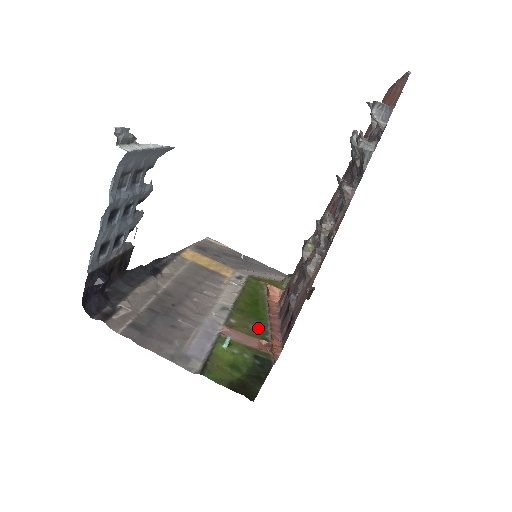
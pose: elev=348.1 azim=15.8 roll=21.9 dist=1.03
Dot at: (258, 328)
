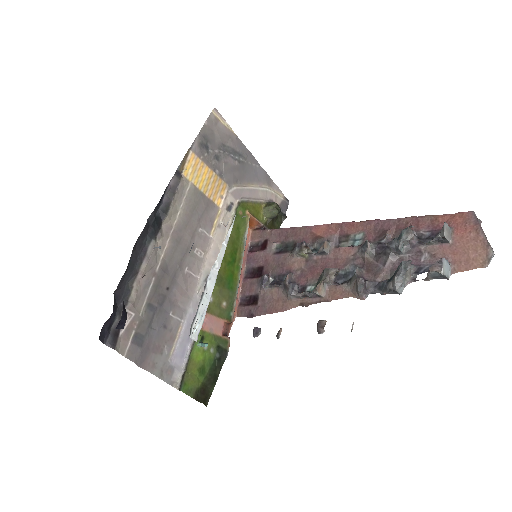
Dot at: (227, 303)
